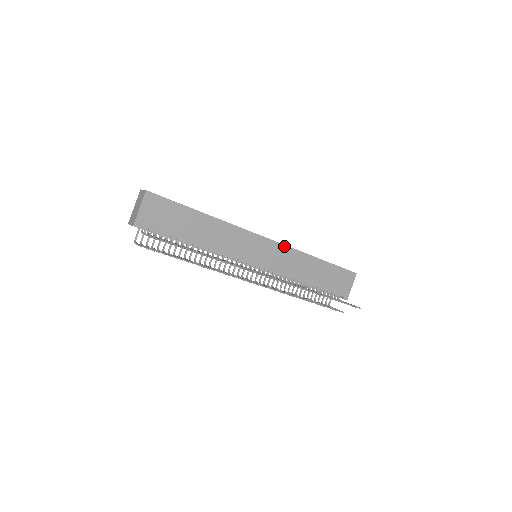
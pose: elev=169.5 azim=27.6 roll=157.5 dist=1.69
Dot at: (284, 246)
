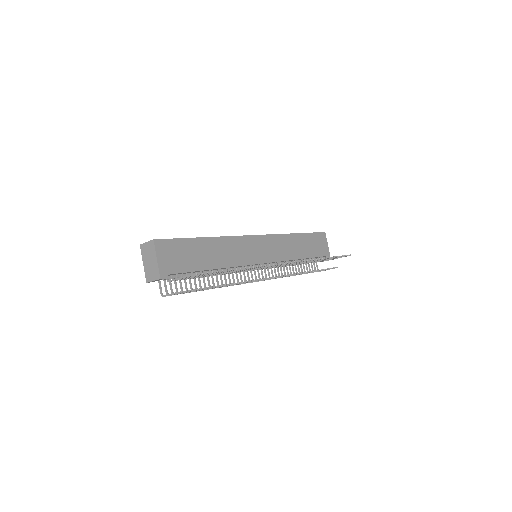
Dot at: (272, 236)
